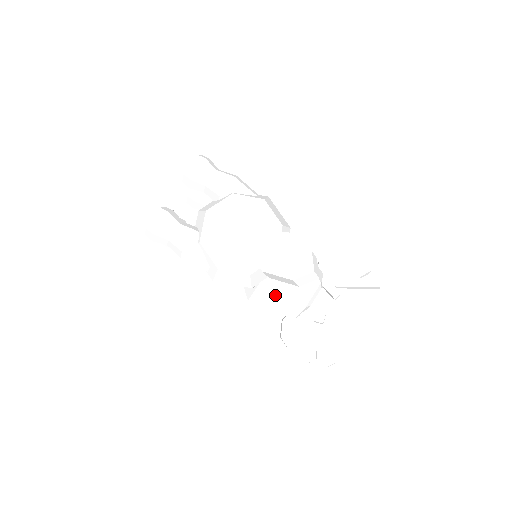
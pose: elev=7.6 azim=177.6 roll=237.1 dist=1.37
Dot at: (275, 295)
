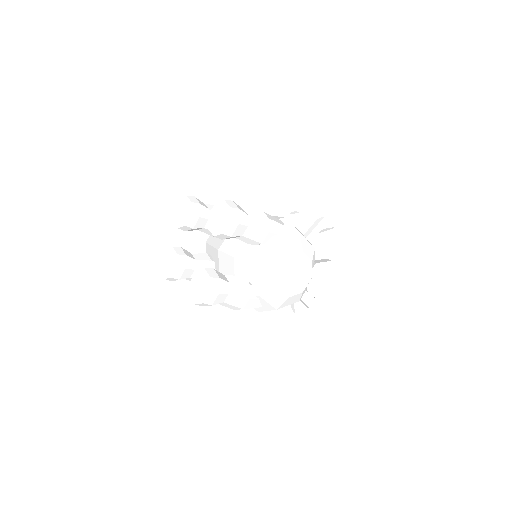
Dot at: occluded
